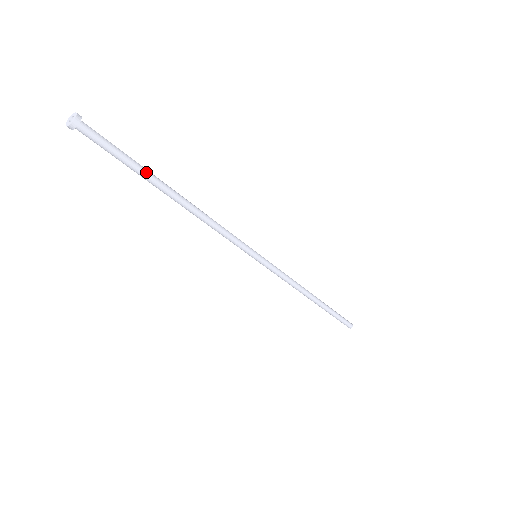
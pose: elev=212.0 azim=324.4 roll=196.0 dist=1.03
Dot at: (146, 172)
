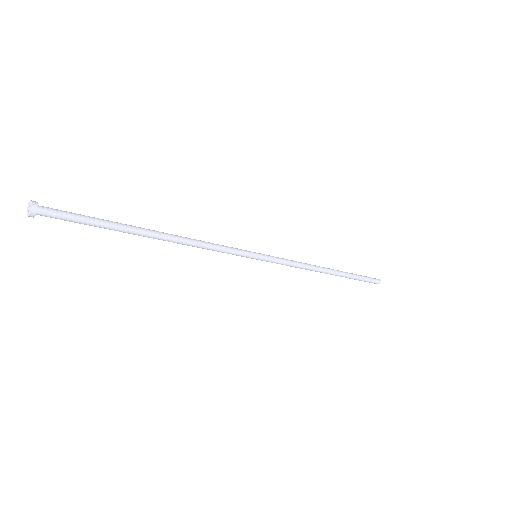
Dot at: (117, 227)
